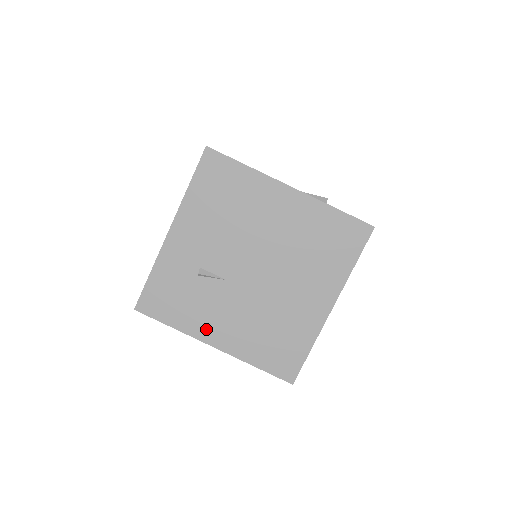
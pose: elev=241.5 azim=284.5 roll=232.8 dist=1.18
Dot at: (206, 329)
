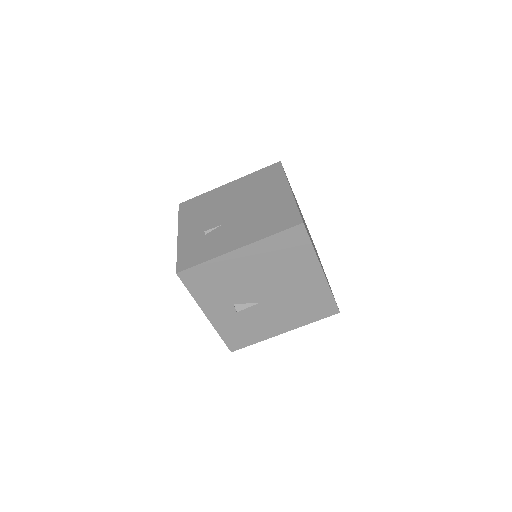
Dot at: (227, 246)
